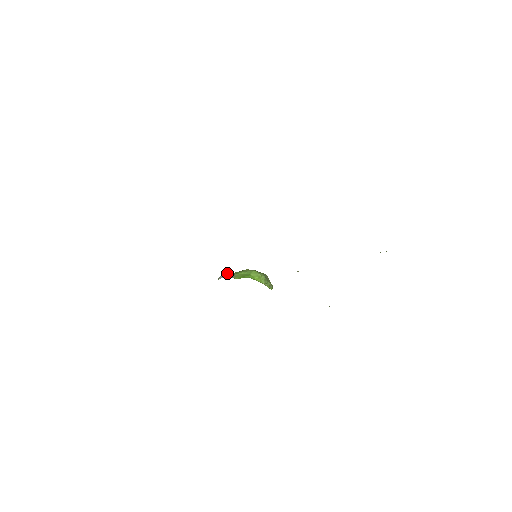
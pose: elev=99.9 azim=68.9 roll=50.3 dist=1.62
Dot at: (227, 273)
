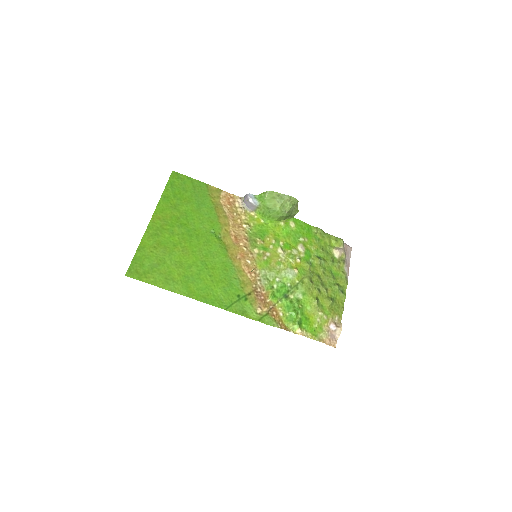
Dot at: (251, 203)
